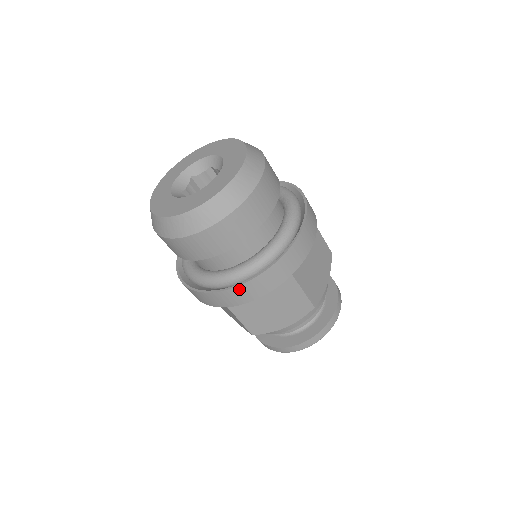
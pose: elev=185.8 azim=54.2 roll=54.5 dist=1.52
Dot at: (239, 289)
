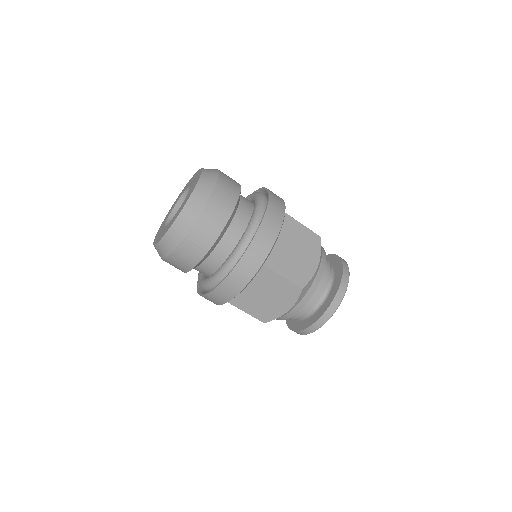
Dot at: (222, 286)
